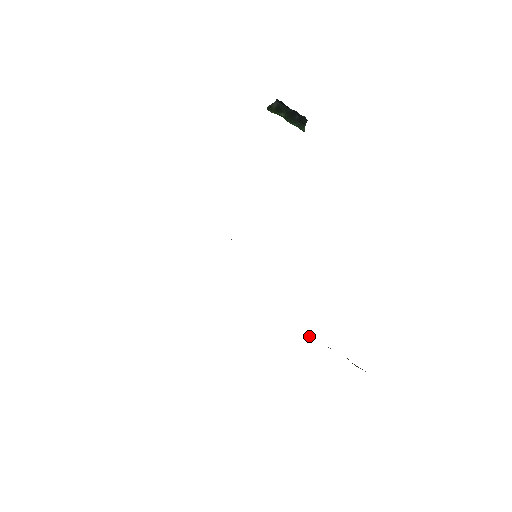
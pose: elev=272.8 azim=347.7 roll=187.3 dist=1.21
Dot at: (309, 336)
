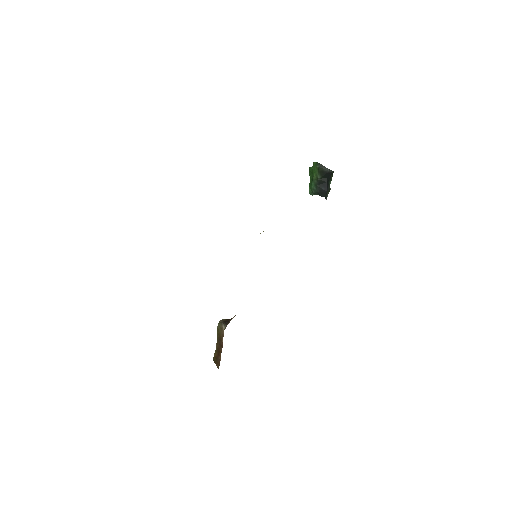
Dot at: (223, 328)
